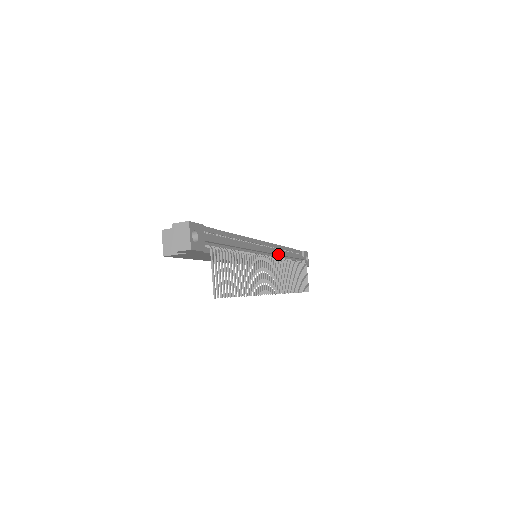
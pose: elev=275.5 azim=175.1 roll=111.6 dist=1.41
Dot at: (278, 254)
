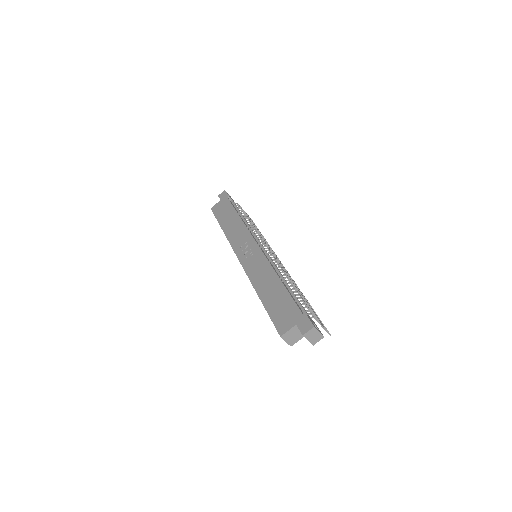
Dot at: (256, 236)
